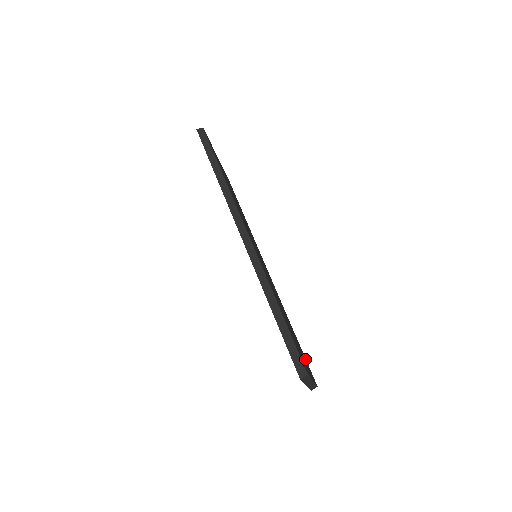
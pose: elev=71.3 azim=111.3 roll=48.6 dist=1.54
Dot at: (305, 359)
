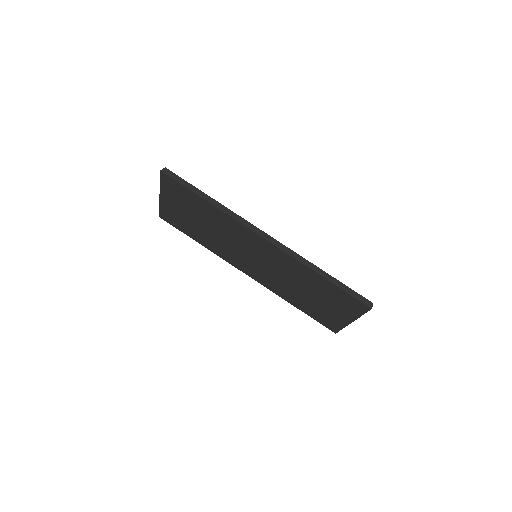
Dot at: occluded
